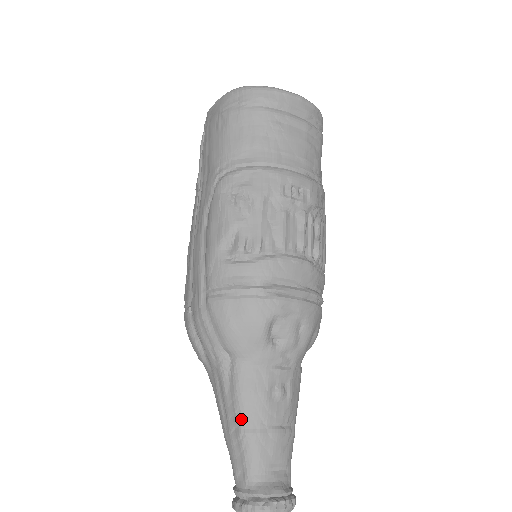
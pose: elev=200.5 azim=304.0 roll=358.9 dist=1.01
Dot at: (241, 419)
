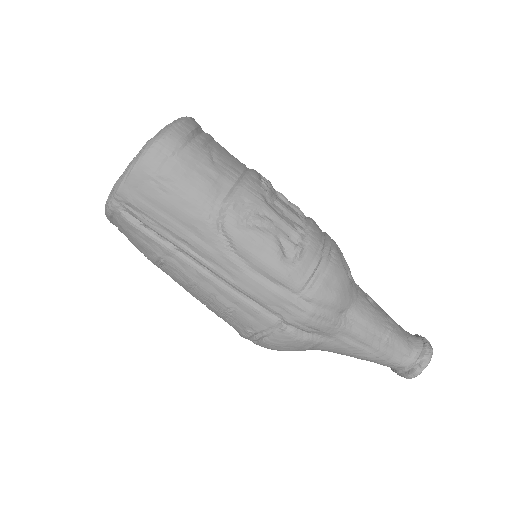
Dot at: (381, 333)
